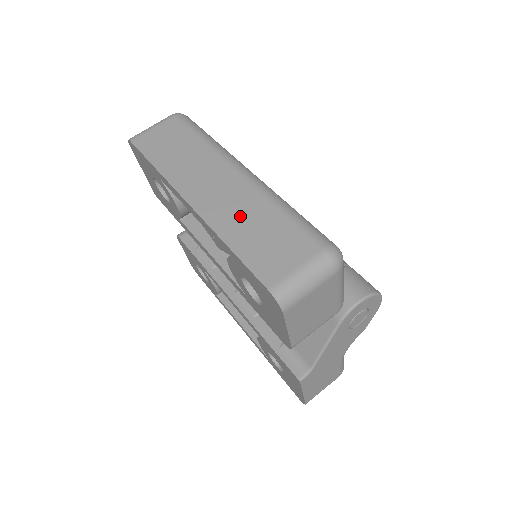
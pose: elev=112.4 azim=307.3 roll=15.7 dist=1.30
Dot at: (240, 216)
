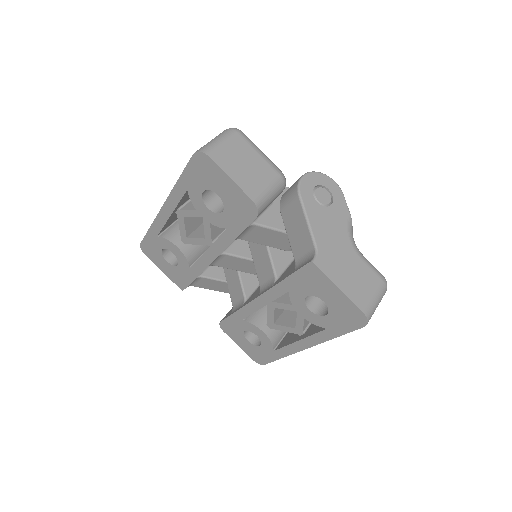
Dot at: occluded
